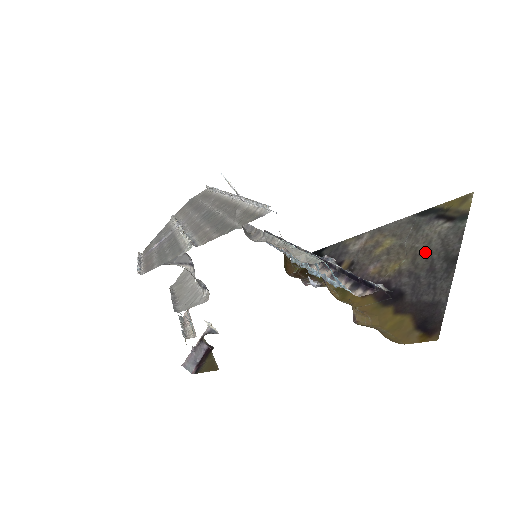
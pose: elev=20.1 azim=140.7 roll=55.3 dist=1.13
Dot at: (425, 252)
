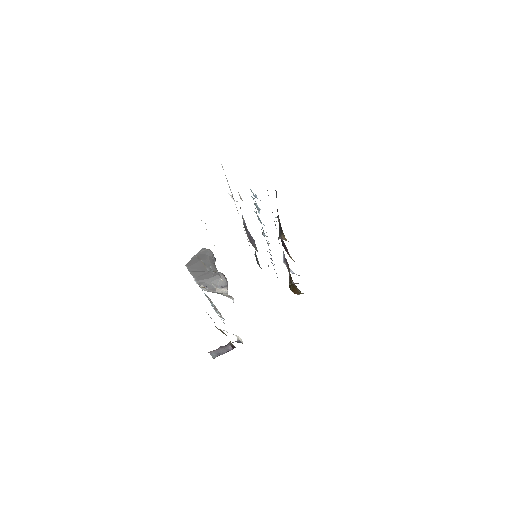
Dot at: occluded
